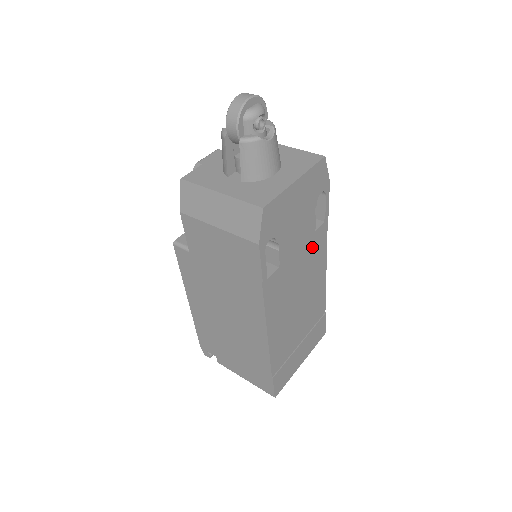
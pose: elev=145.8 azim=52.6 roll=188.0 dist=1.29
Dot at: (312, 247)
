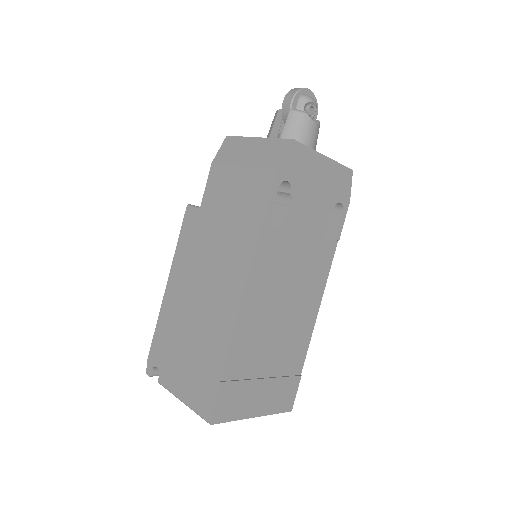
Dot at: (315, 256)
